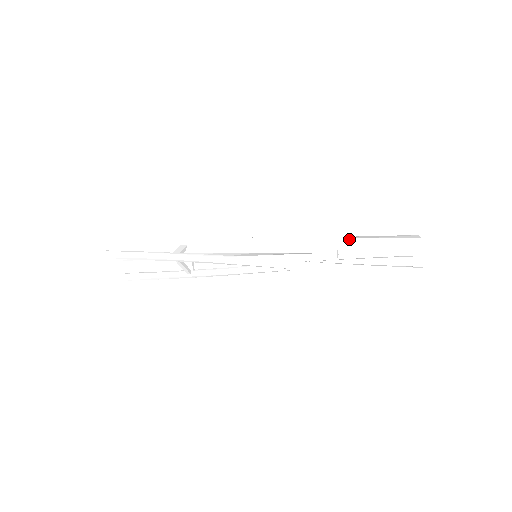
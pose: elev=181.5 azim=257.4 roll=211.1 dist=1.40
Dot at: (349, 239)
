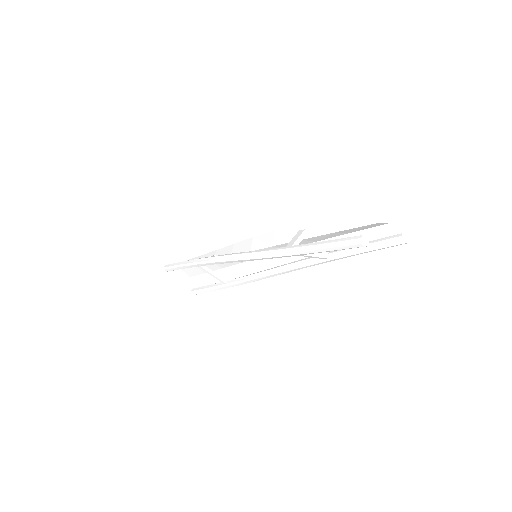
Dot at: (313, 220)
